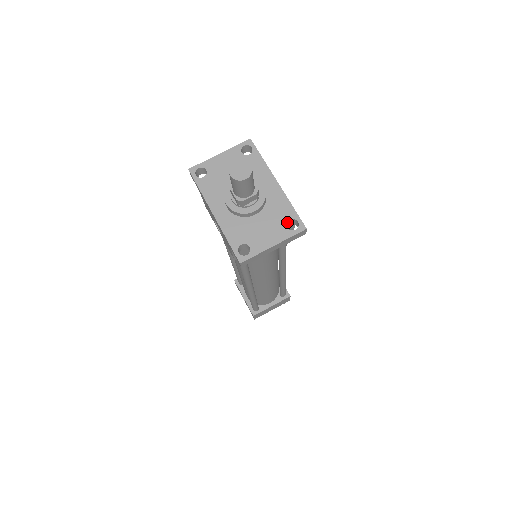
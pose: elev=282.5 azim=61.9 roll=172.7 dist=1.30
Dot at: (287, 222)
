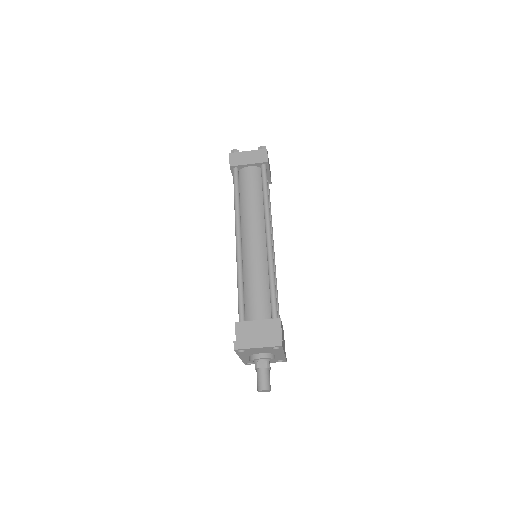
Dot at: (279, 359)
